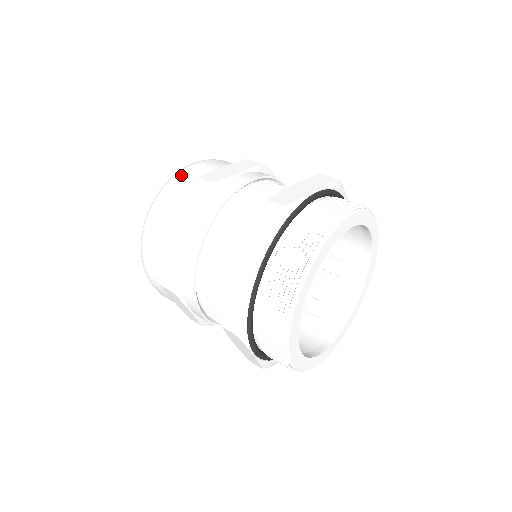
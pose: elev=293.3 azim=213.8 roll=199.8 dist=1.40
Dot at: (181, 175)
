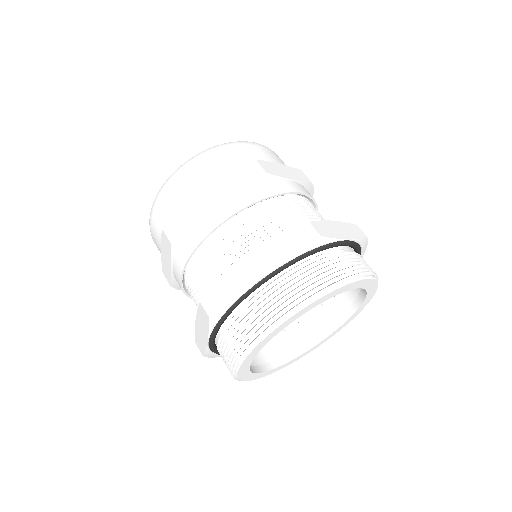
Dot at: (167, 192)
